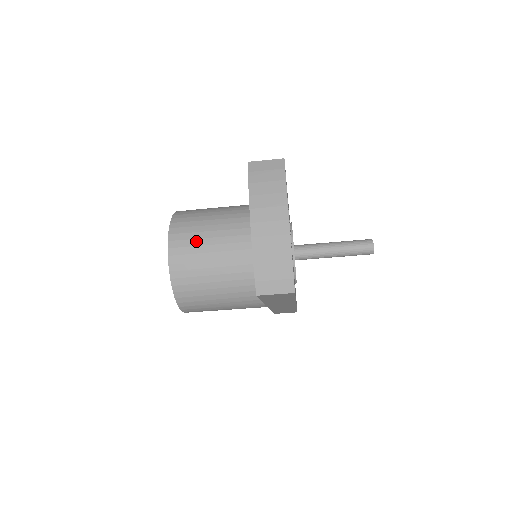
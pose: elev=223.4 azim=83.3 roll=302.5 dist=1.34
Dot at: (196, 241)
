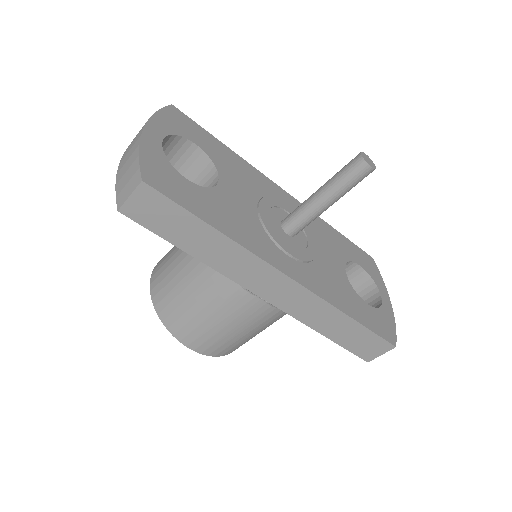
Dot at: (170, 252)
